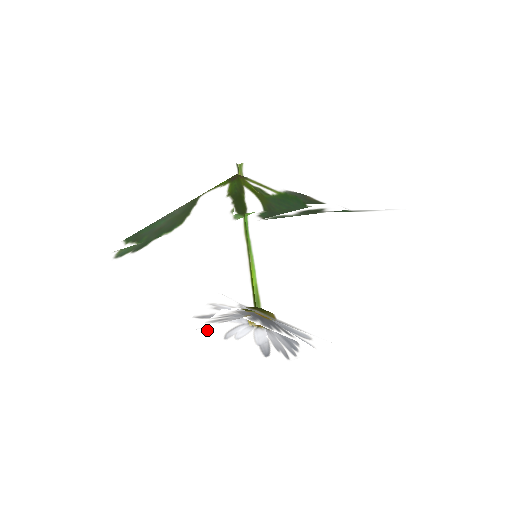
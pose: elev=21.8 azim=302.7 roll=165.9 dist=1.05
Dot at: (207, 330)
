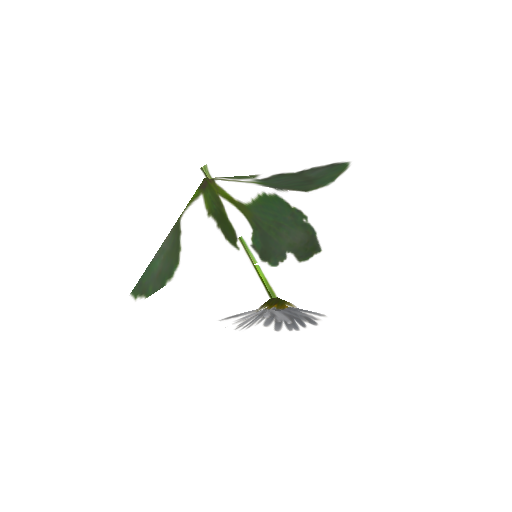
Dot at: occluded
